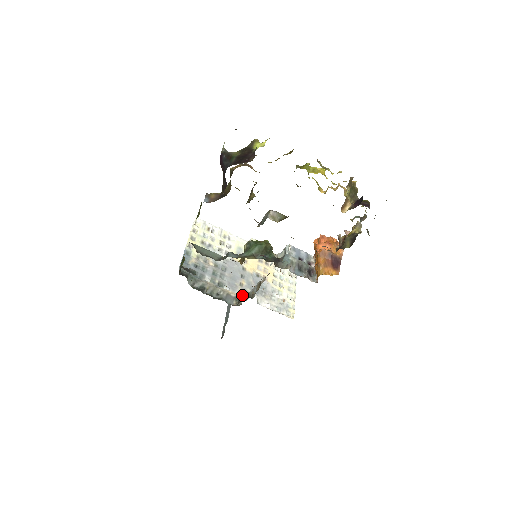
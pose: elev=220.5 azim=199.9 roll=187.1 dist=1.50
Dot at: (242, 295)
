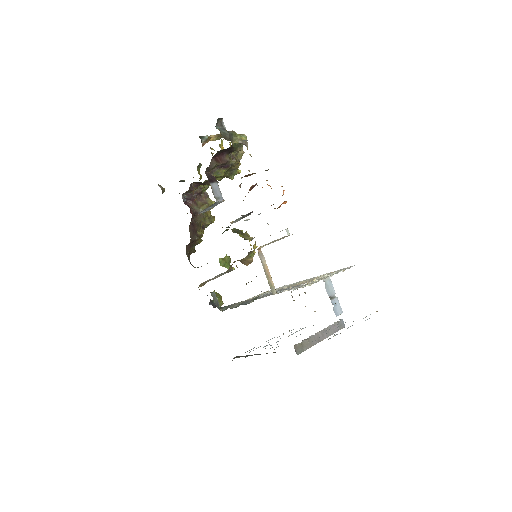
Dot at: occluded
